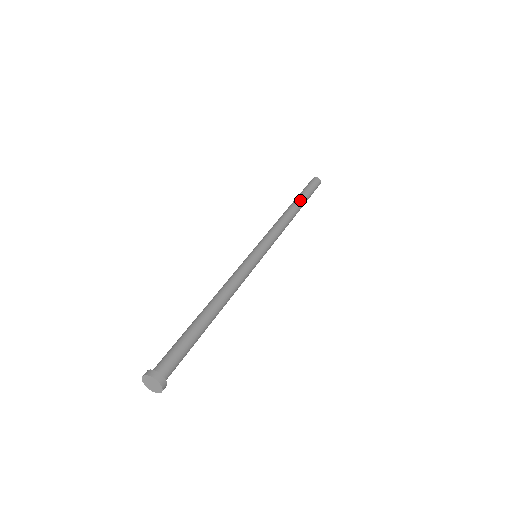
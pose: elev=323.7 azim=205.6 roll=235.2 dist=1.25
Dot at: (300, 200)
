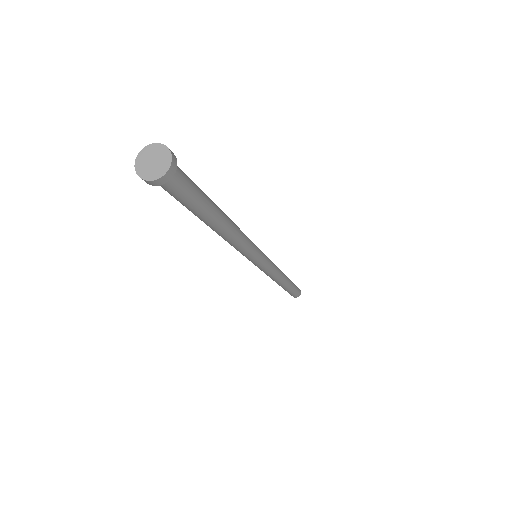
Dot at: occluded
